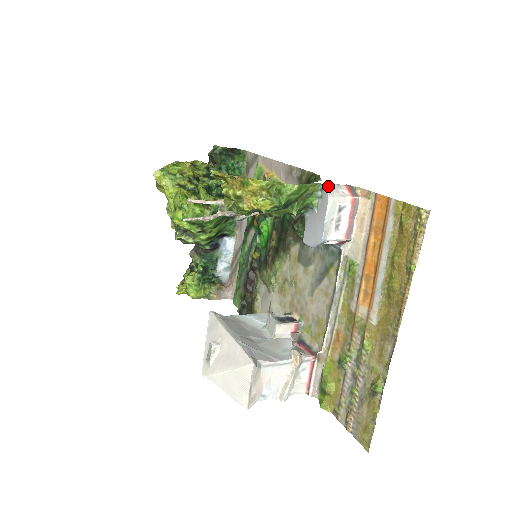
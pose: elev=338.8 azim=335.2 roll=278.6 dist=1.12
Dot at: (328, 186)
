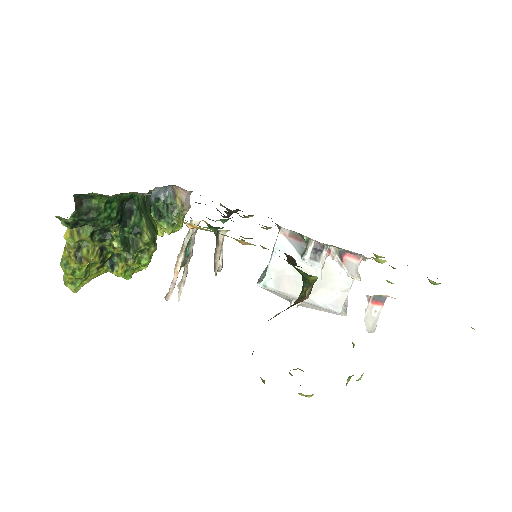
Dot at: (368, 330)
